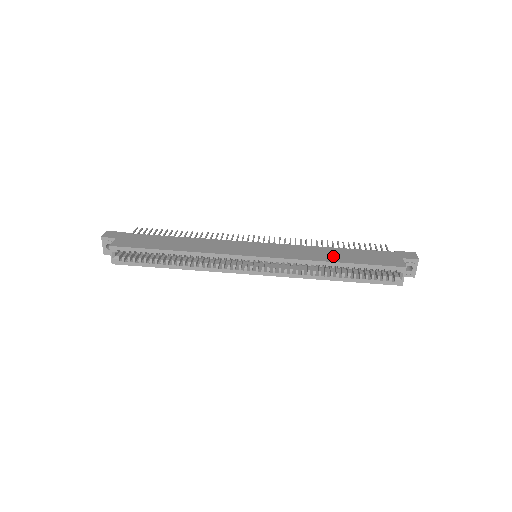
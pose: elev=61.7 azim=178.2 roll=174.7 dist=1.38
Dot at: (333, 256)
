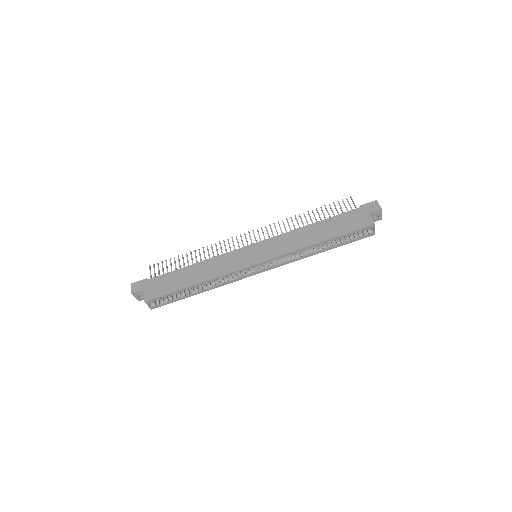
Dot at: (316, 235)
